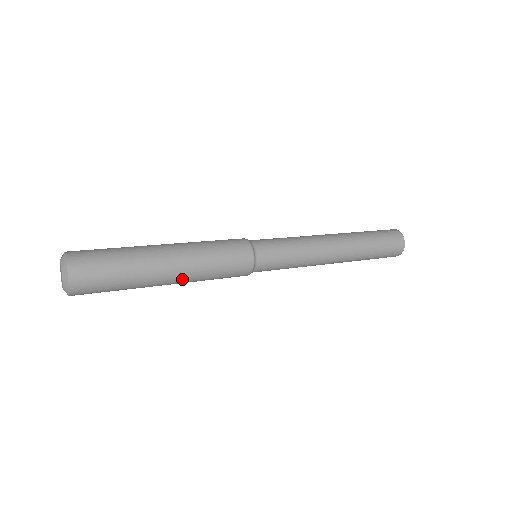
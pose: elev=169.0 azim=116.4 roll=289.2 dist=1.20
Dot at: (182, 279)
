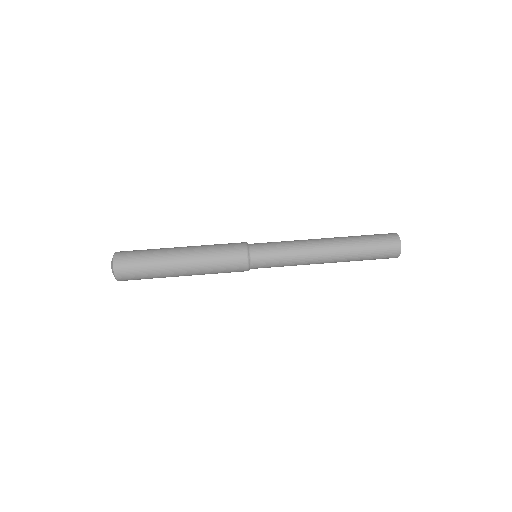
Dot at: (192, 270)
